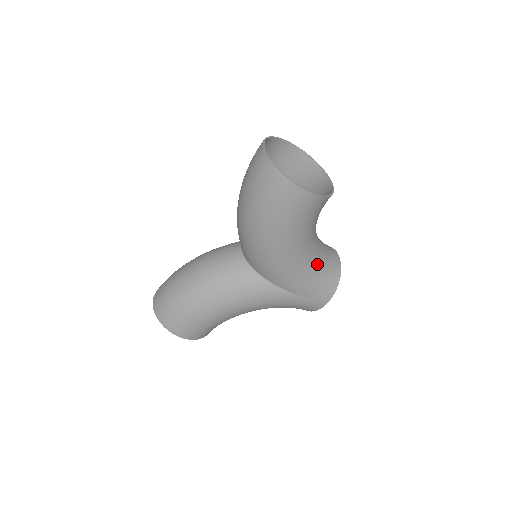
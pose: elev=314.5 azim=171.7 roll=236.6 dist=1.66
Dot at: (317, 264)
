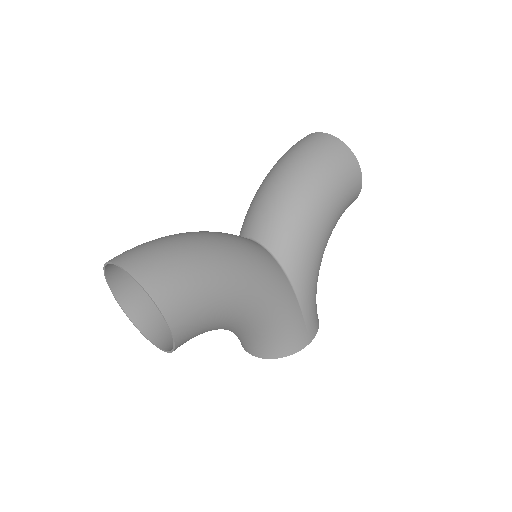
Dot at: occluded
